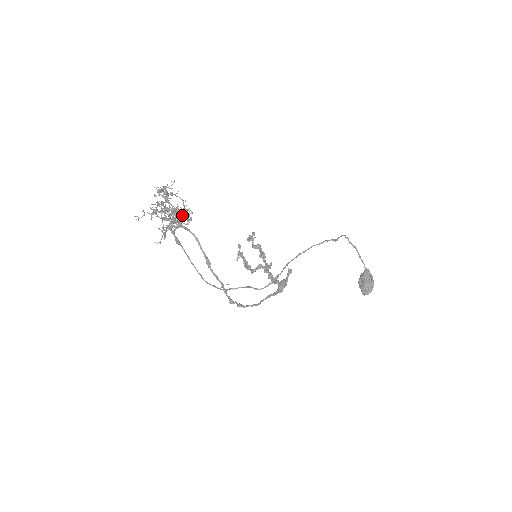
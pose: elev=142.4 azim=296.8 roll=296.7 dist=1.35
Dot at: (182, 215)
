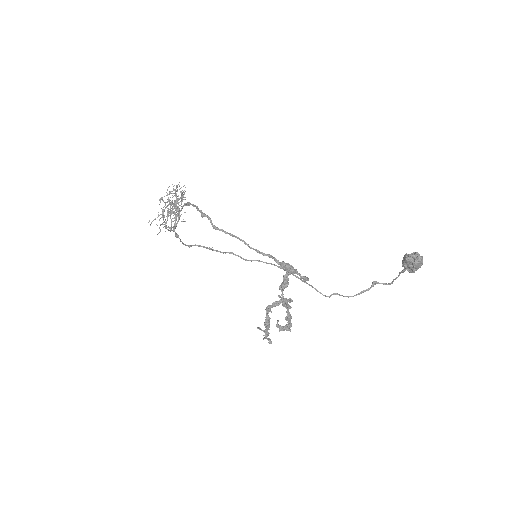
Dot at: (176, 186)
